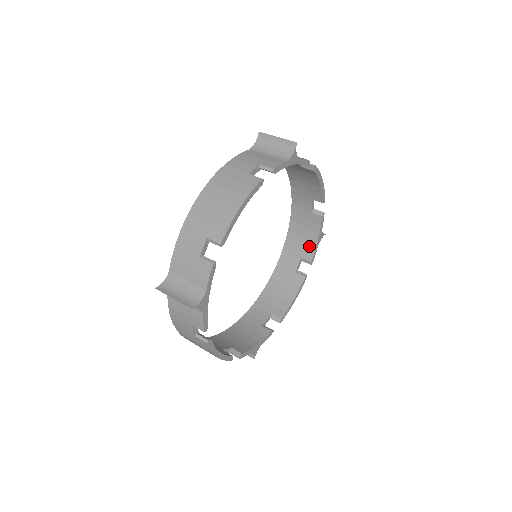
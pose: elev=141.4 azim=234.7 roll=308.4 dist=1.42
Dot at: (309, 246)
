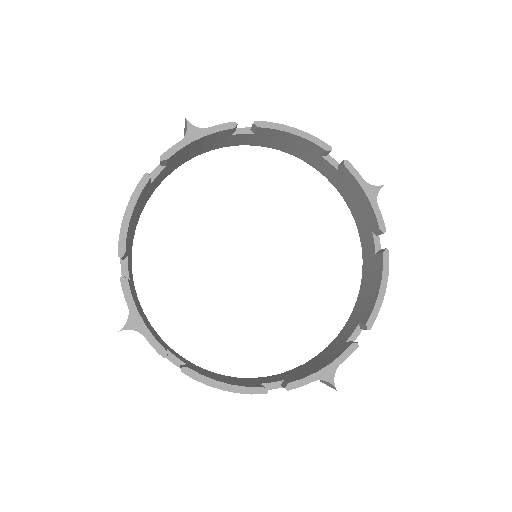
Dot at: (306, 373)
